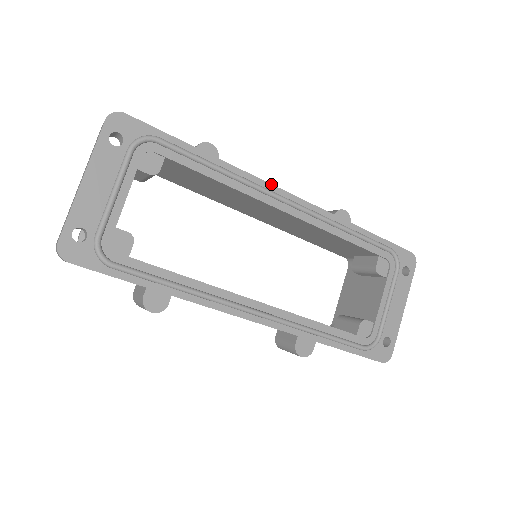
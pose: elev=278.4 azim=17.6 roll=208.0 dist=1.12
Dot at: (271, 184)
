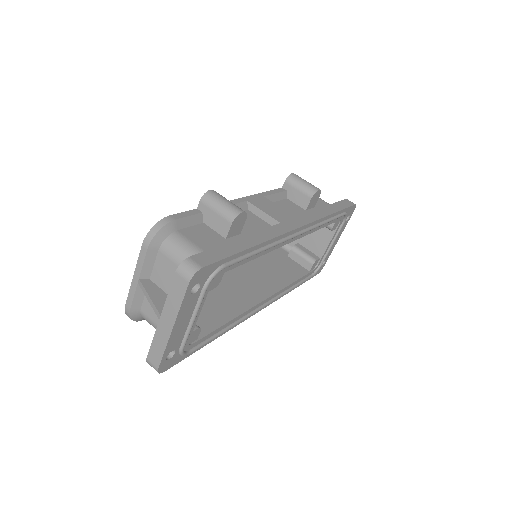
Dot at: (289, 232)
